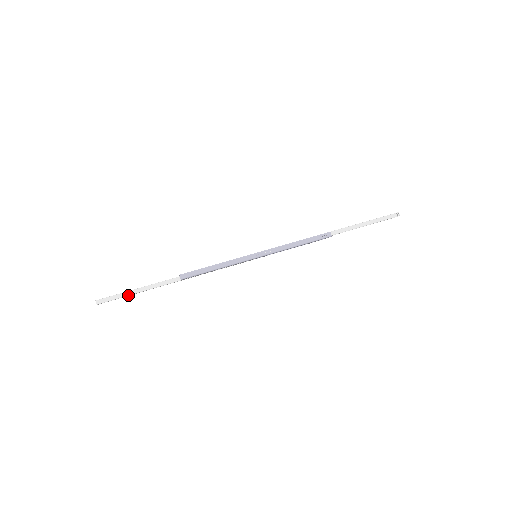
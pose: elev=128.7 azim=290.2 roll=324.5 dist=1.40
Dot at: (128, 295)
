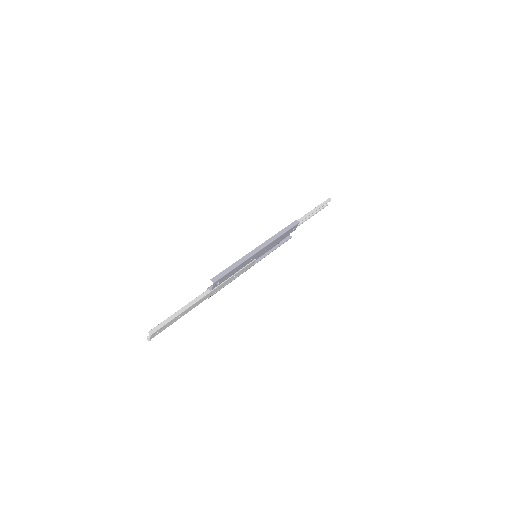
Dot at: (174, 318)
